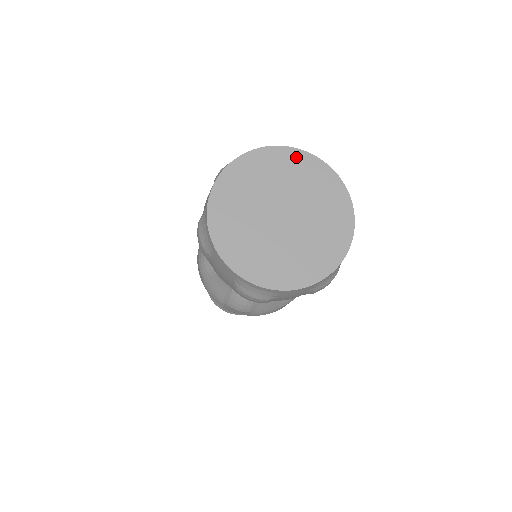
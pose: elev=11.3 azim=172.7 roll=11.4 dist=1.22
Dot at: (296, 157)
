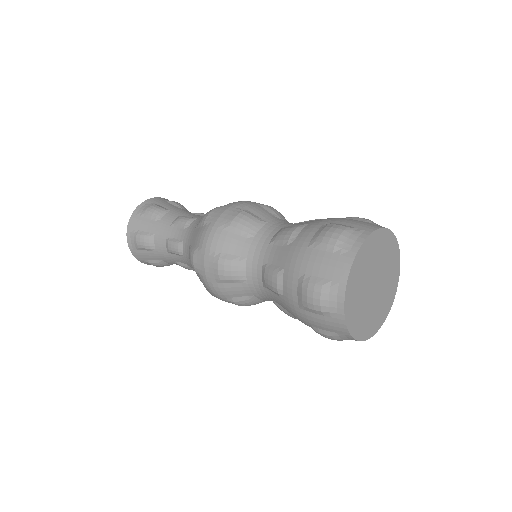
Dot at: (387, 236)
